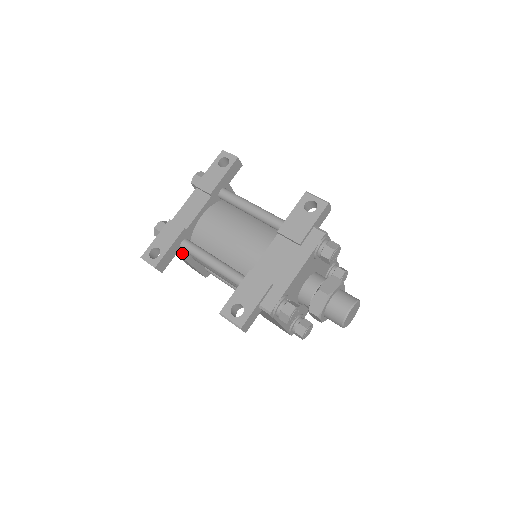
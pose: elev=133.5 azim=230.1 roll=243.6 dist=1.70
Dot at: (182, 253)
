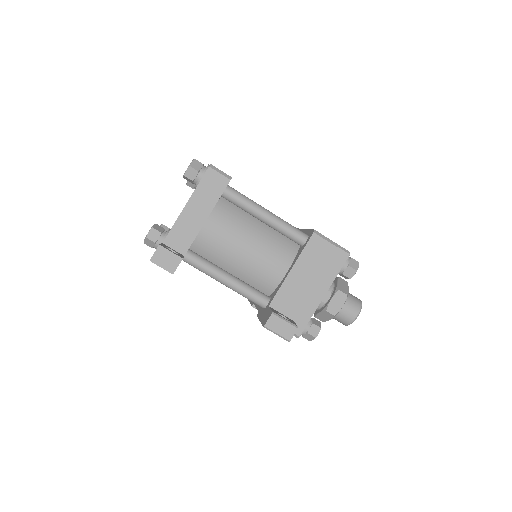
Dot at: occluded
